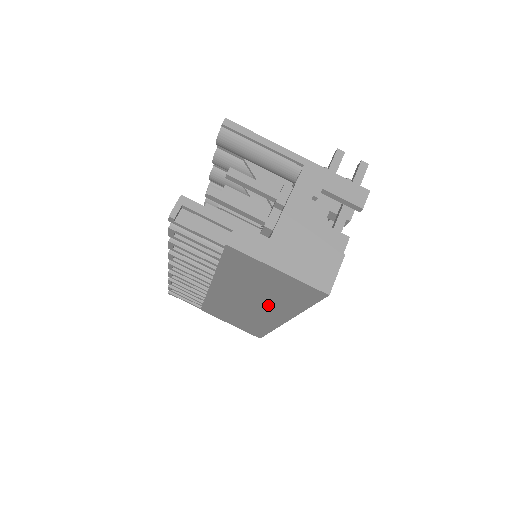
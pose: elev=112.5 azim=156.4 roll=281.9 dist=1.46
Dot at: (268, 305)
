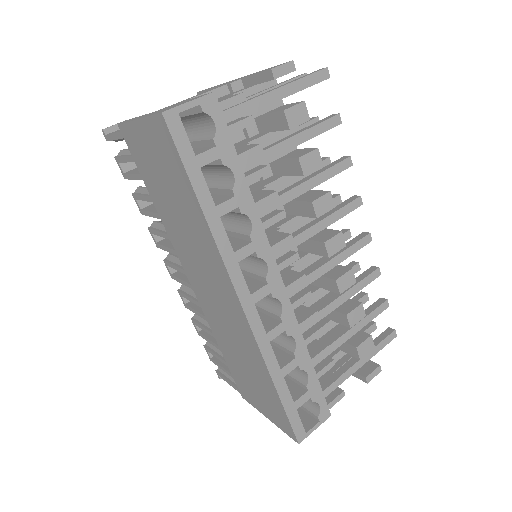
Dot at: (206, 259)
